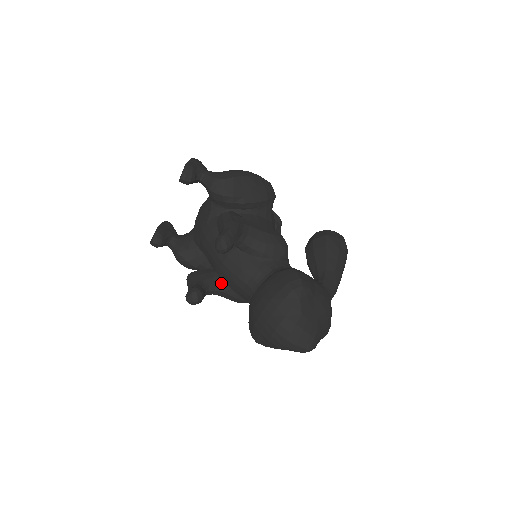
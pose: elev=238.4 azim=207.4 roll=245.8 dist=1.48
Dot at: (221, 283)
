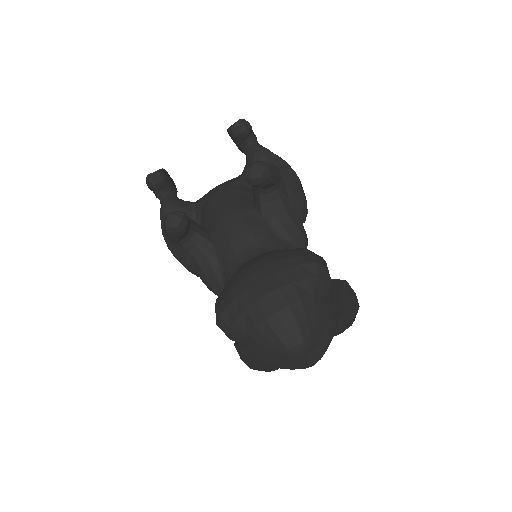
Dot at: (209, 241)
